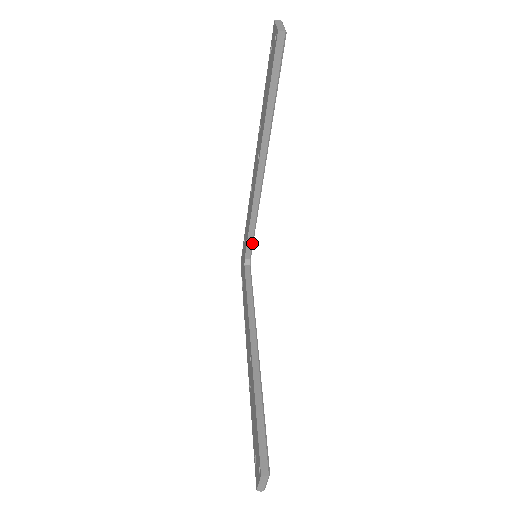
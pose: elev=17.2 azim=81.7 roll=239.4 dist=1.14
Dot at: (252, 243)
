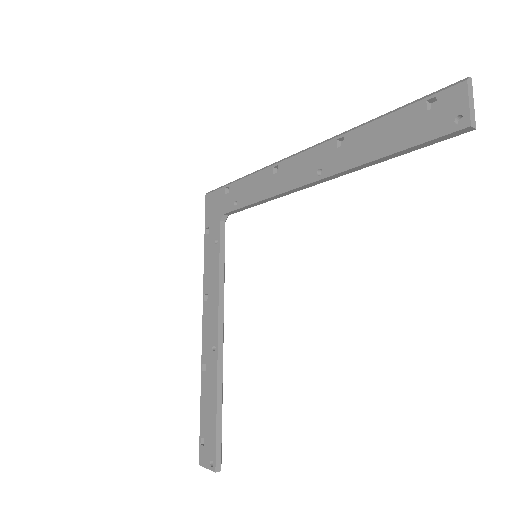
Dot at: (242, 210)
